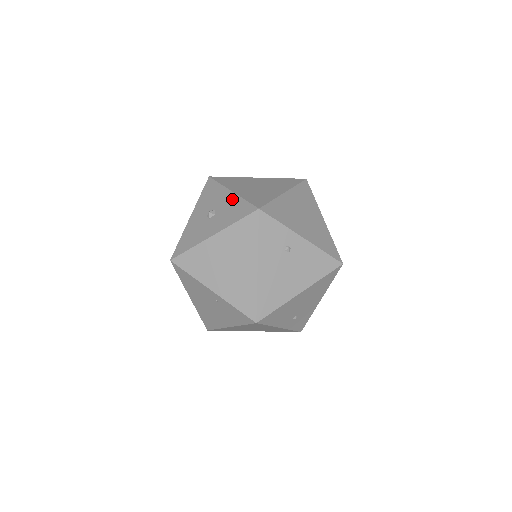
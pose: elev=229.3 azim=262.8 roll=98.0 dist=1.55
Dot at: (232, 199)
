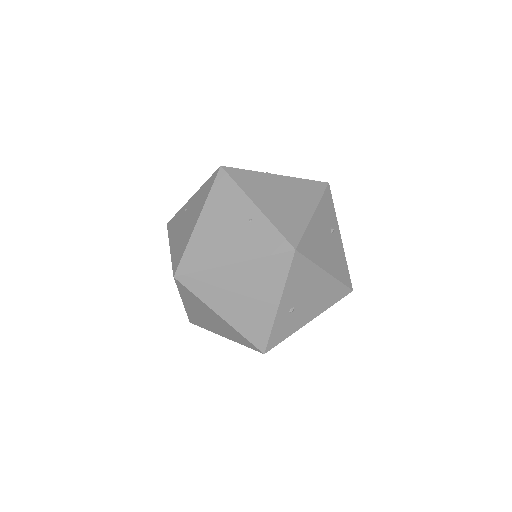
Dot at: occluded
